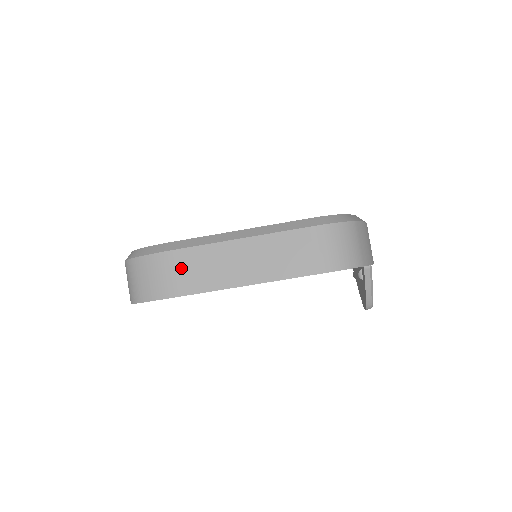
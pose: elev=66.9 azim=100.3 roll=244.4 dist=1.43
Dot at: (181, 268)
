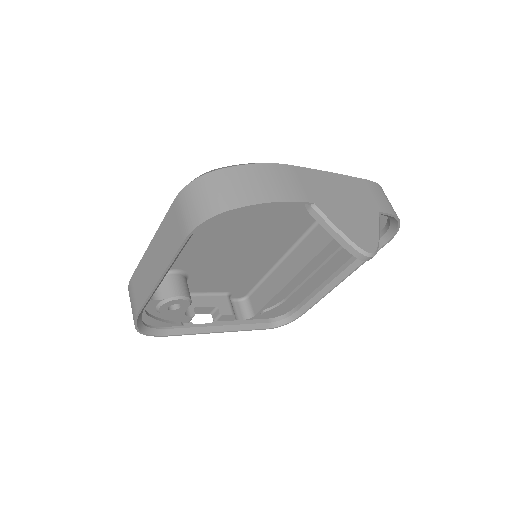
Dot at: (135, 289)
